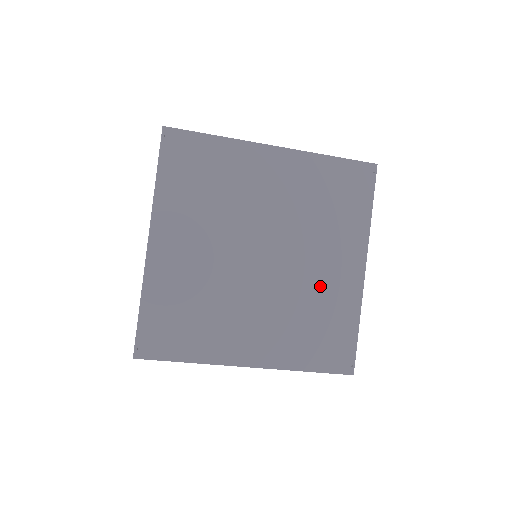
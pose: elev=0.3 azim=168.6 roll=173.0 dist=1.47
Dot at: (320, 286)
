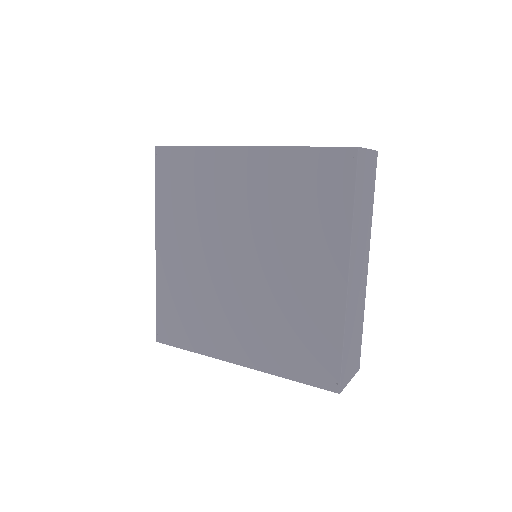
Dot at: (297, 294)
